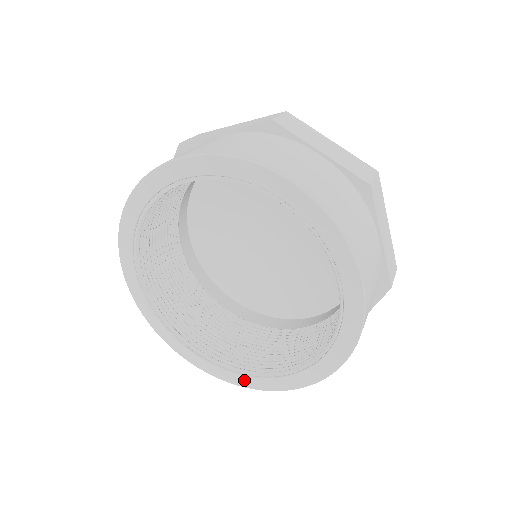
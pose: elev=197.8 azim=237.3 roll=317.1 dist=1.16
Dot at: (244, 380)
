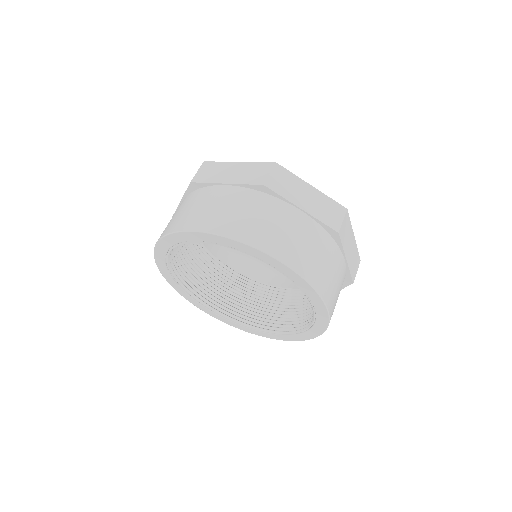
Dot at: (251, 331)
